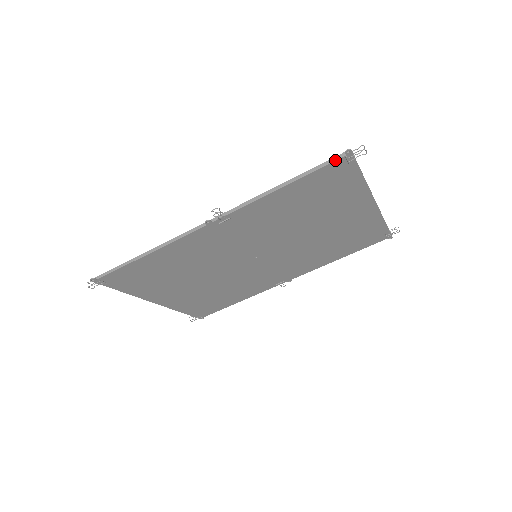
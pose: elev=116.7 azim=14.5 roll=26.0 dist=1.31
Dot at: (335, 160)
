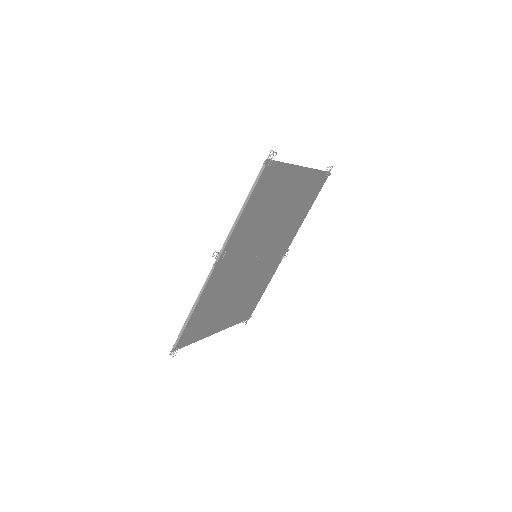
Dot at: (262, 172)
